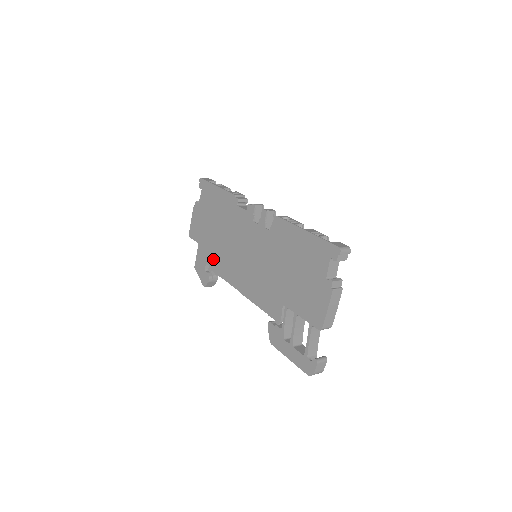
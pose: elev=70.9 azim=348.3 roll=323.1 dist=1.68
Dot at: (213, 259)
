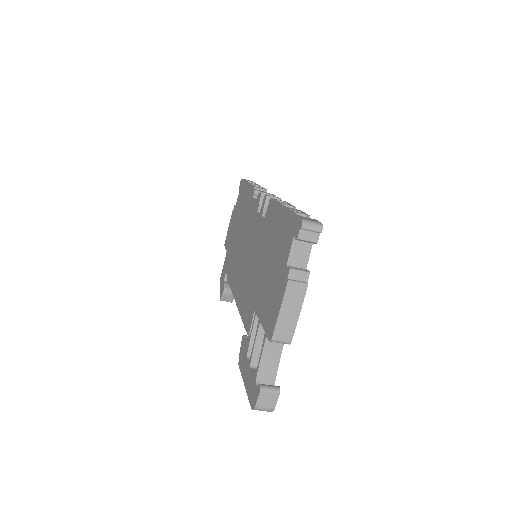
Dot at: (230, 266)
